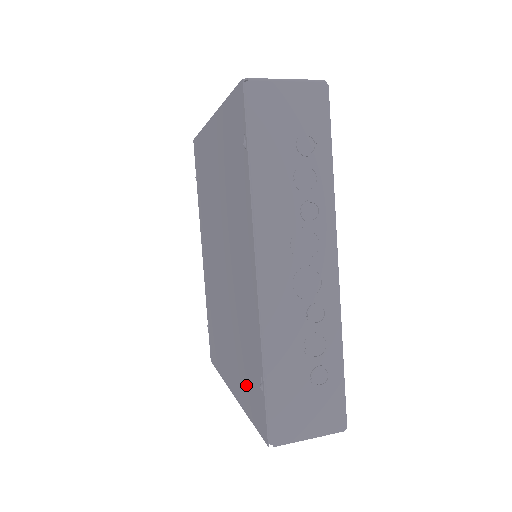
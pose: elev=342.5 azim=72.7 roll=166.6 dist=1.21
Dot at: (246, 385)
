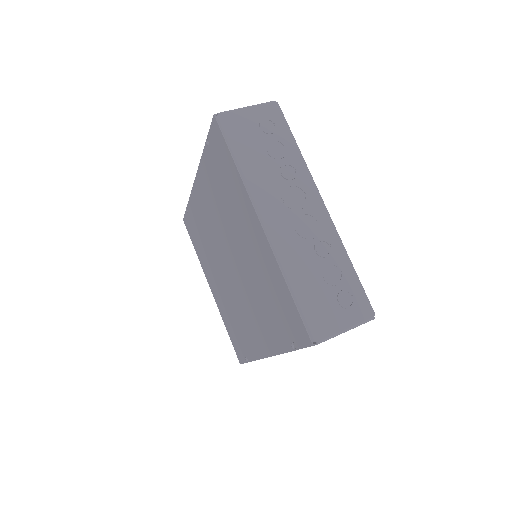
Dot at: (230, 326)
